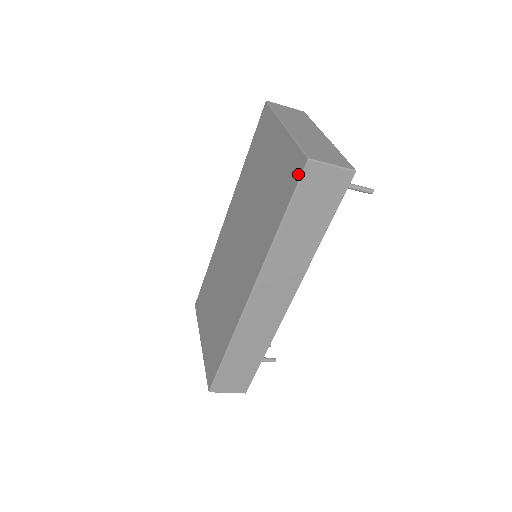
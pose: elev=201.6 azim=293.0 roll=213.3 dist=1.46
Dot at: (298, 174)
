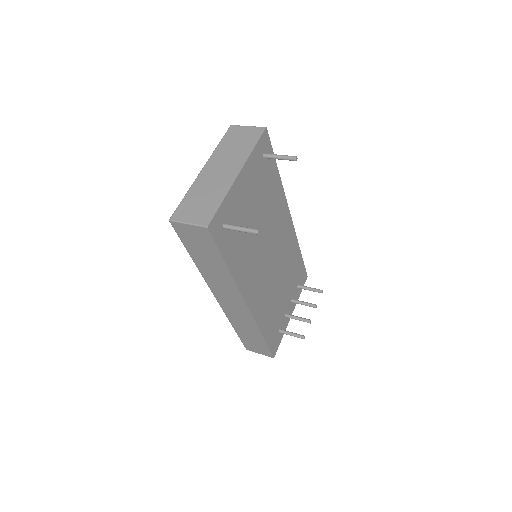
Dot at: occluded
